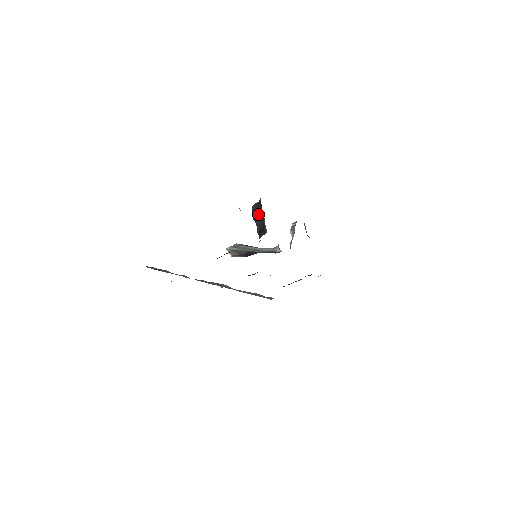
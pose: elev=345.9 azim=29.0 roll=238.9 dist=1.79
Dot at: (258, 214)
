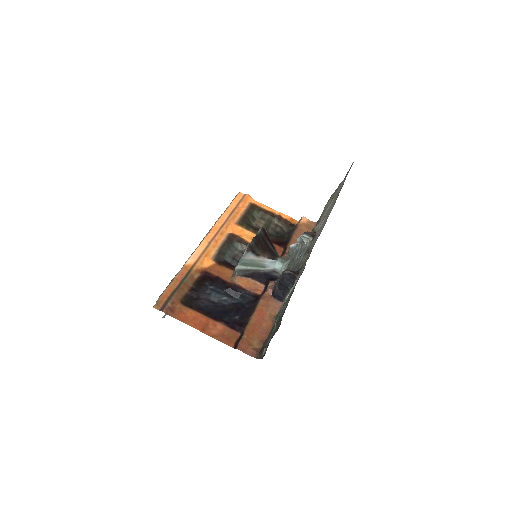
Dot at: (286, 284)
